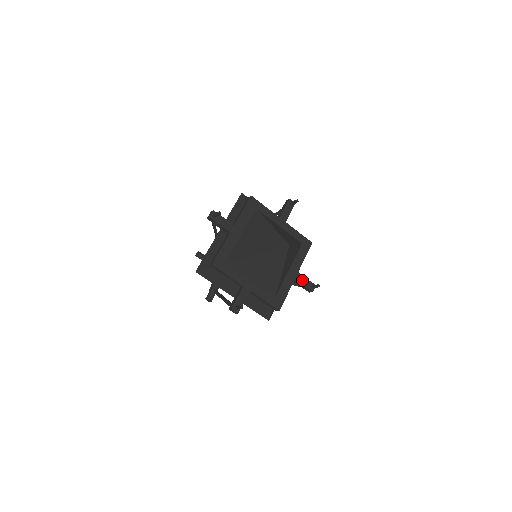
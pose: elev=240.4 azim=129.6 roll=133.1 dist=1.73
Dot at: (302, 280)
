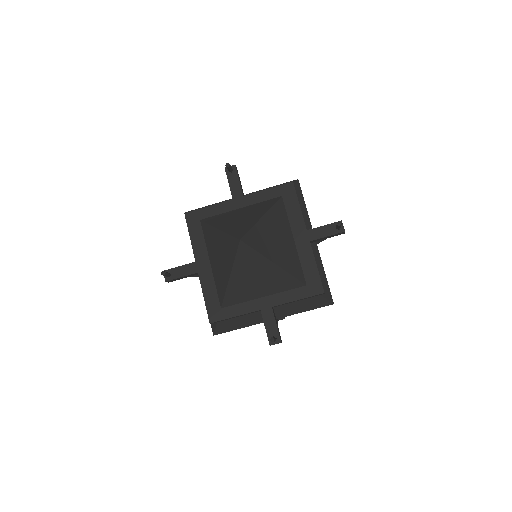
Dot at: (319, 233)
